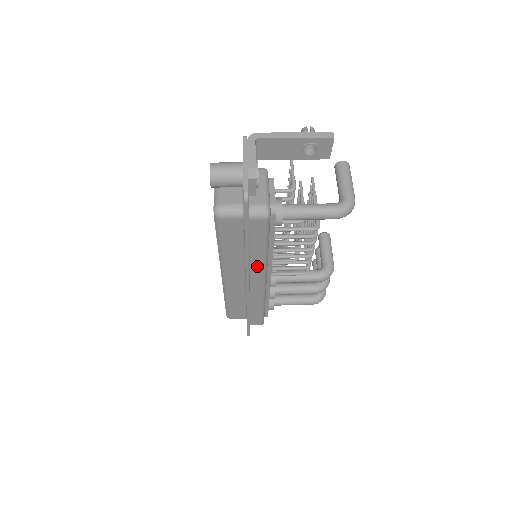
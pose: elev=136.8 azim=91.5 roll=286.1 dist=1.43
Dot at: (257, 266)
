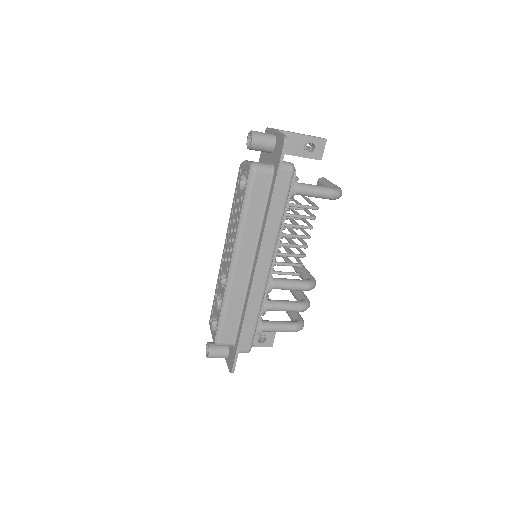
Dot at: (270, 239)
